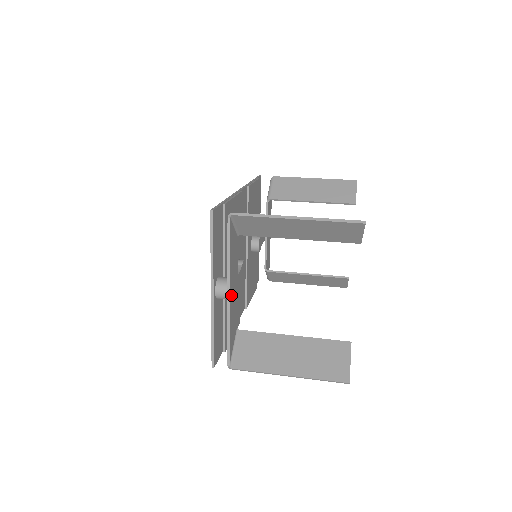
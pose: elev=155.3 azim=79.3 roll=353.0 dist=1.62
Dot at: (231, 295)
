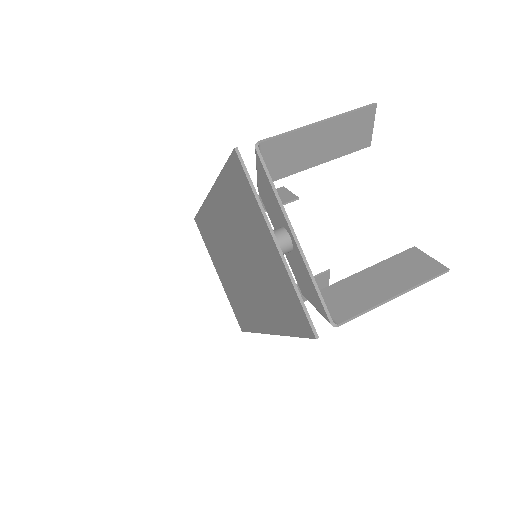
Dot at: (294, 238)
